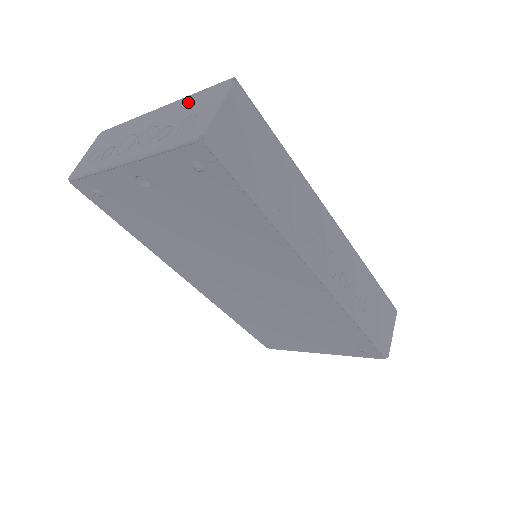
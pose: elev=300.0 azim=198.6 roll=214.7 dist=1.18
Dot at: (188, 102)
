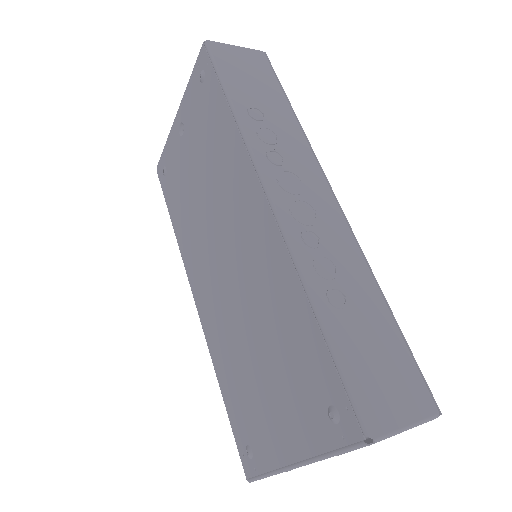
Dot at: occluded
